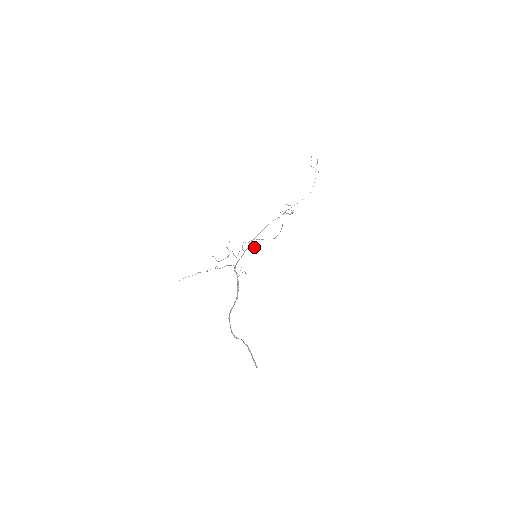
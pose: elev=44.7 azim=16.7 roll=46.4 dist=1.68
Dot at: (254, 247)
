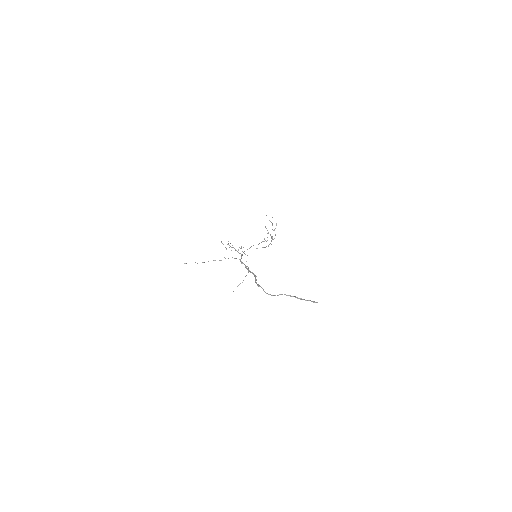
Dot at: occluded
